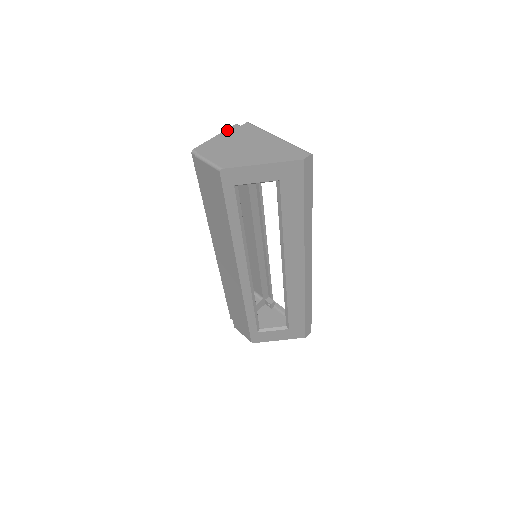
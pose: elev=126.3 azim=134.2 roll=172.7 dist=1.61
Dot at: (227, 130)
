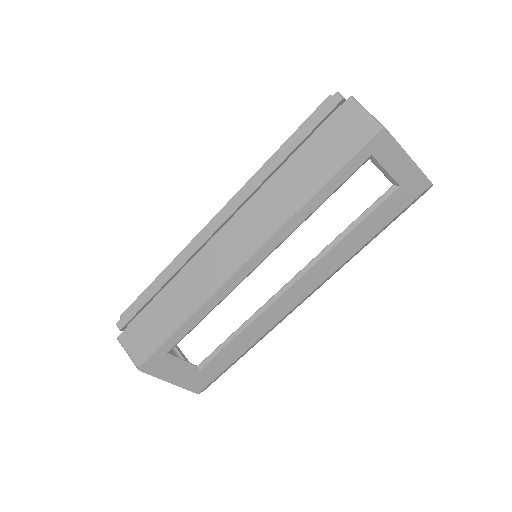
Dot at: occluded
